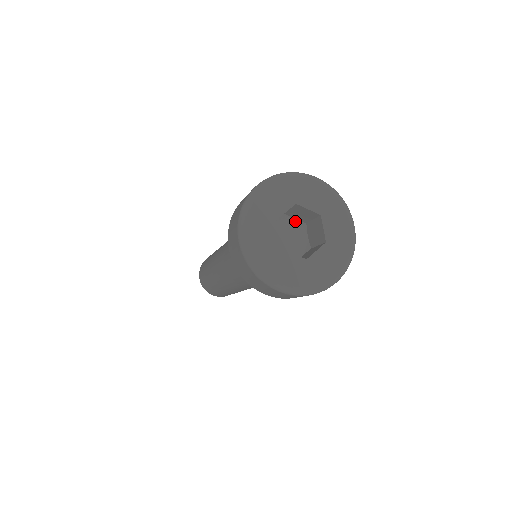
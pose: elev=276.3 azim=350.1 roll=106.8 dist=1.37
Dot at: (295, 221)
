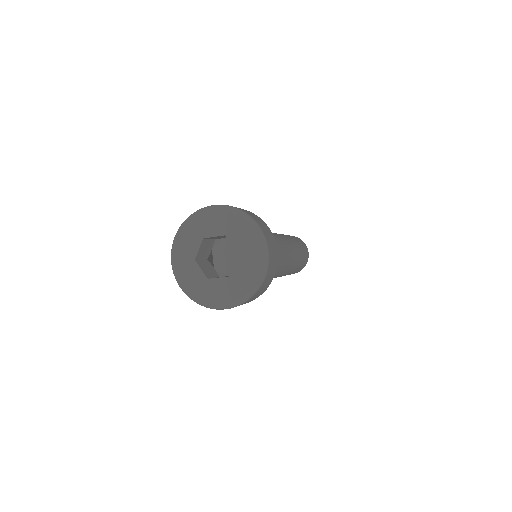
Dot at: occluded
